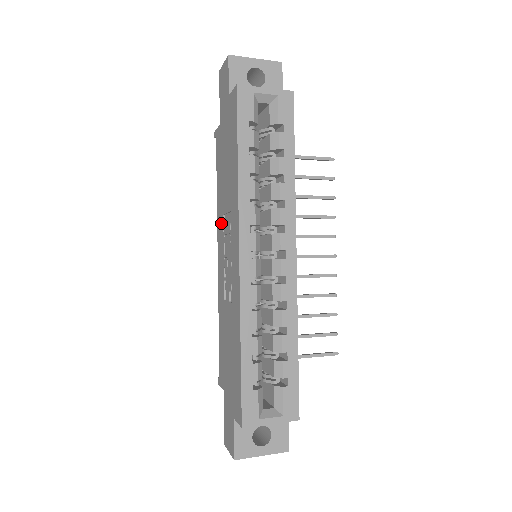
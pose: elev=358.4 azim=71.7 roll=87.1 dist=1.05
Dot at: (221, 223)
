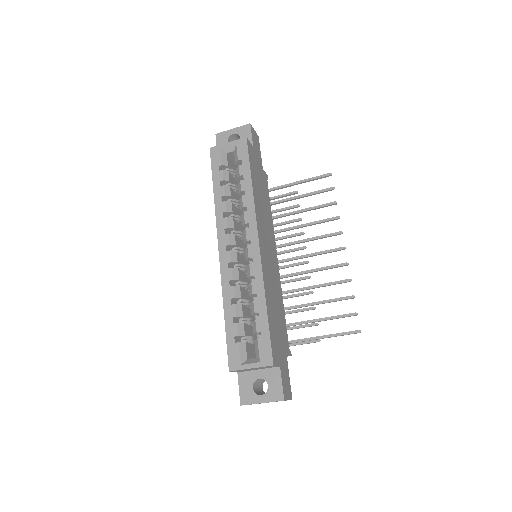
Dot at: occluded
